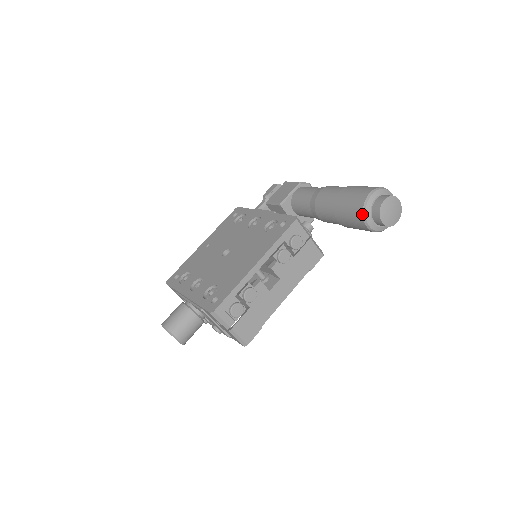
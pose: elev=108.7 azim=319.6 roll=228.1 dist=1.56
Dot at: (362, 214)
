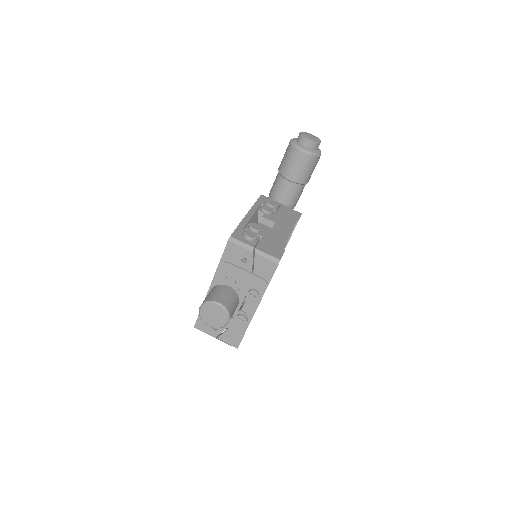
Dot at: (294, 147)
